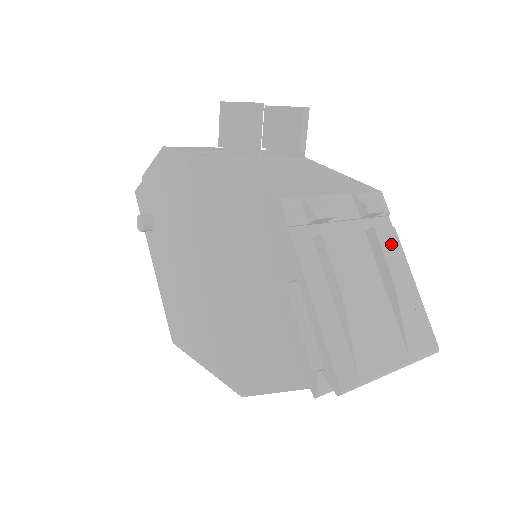
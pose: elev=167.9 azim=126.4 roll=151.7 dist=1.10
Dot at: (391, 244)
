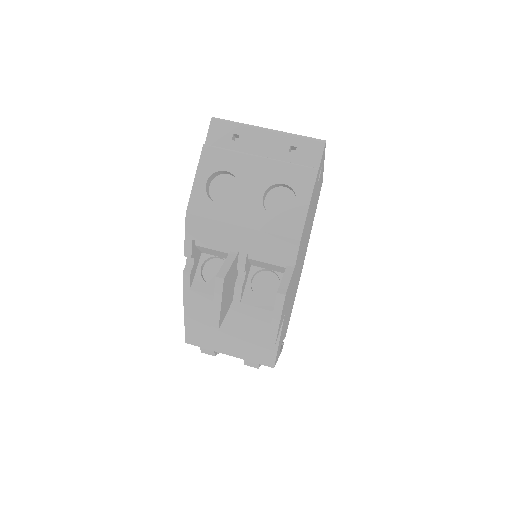
Dot at: occluded
